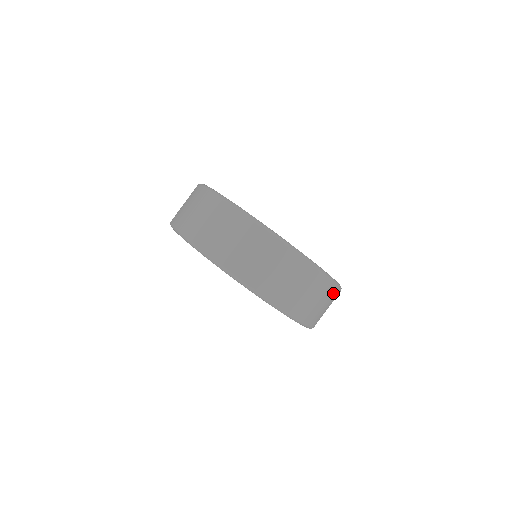
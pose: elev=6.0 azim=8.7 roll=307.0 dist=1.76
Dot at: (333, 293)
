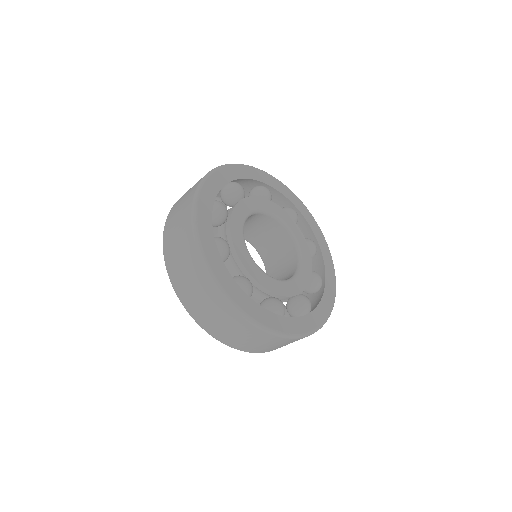
Dot at: occluded
